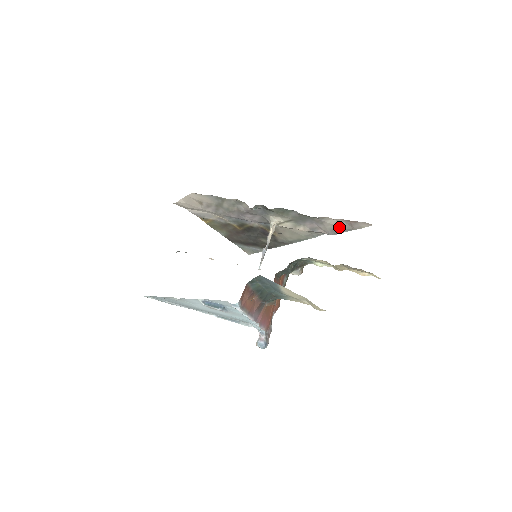
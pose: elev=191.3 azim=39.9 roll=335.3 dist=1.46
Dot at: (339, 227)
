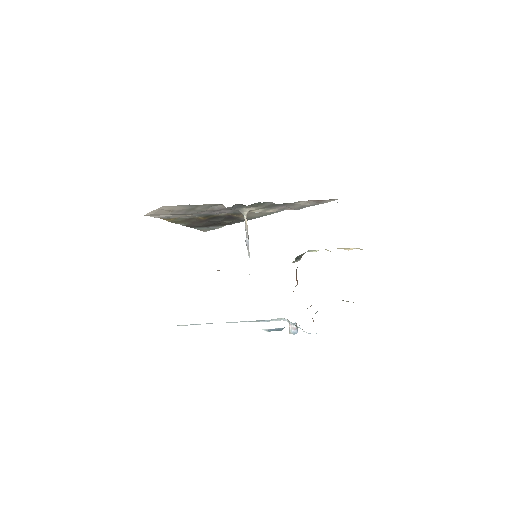
Dot at: (307, 205)
